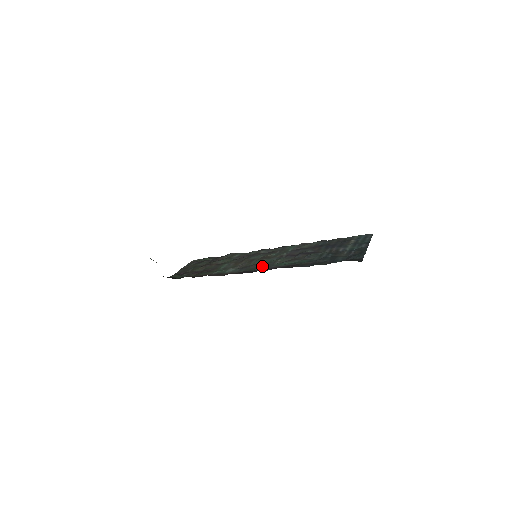
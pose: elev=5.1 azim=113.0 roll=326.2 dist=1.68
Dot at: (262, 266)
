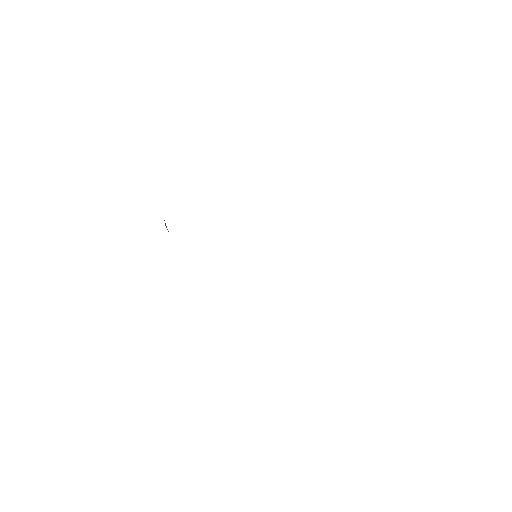
Dot at: occluded
